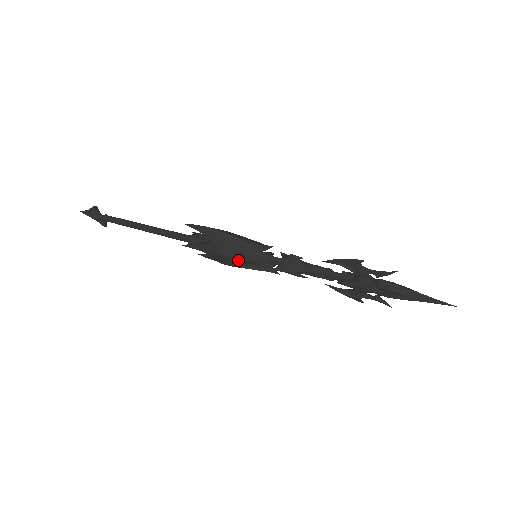
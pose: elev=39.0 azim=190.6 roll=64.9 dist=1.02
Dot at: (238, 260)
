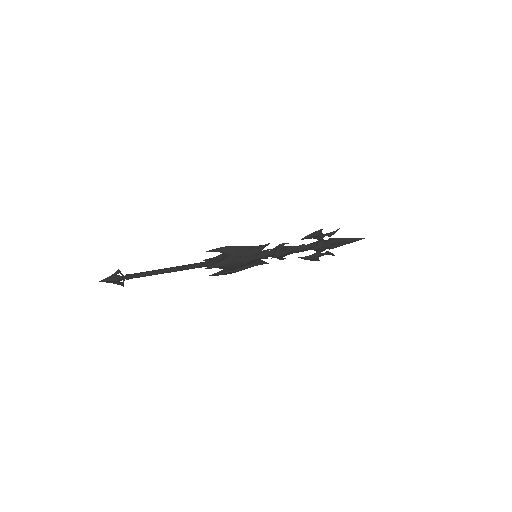
Dot at: (248, 261)
